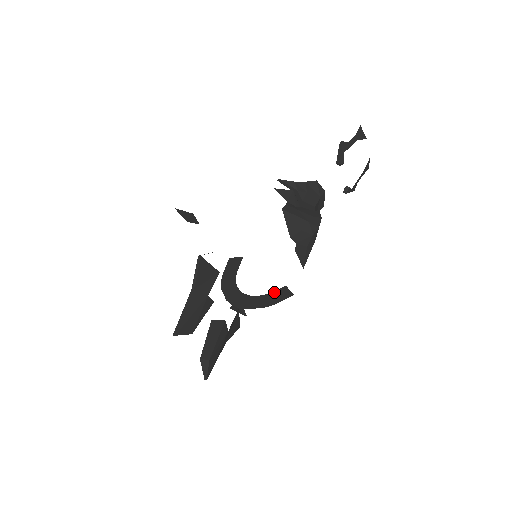
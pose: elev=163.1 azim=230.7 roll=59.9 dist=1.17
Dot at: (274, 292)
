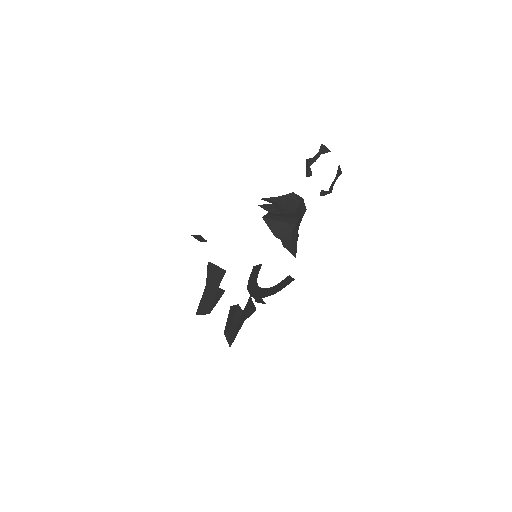
Dot at: (281, 281)
